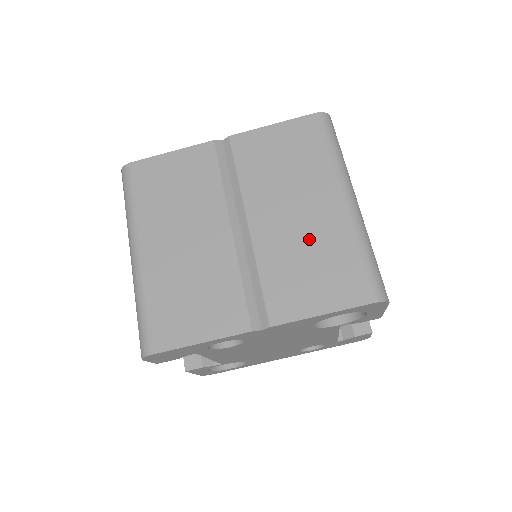
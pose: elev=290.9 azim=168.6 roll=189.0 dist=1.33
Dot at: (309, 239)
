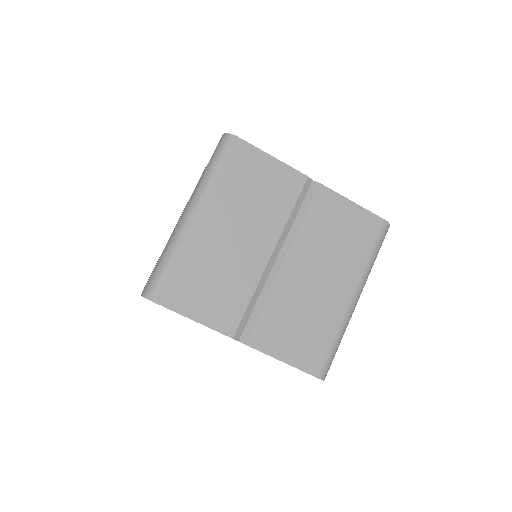
Dot at: (313, 306)
